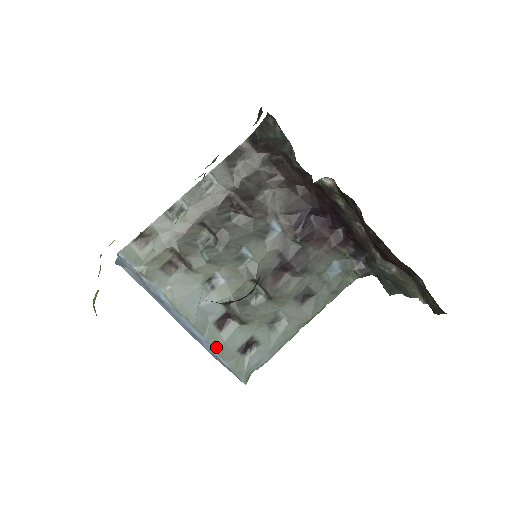
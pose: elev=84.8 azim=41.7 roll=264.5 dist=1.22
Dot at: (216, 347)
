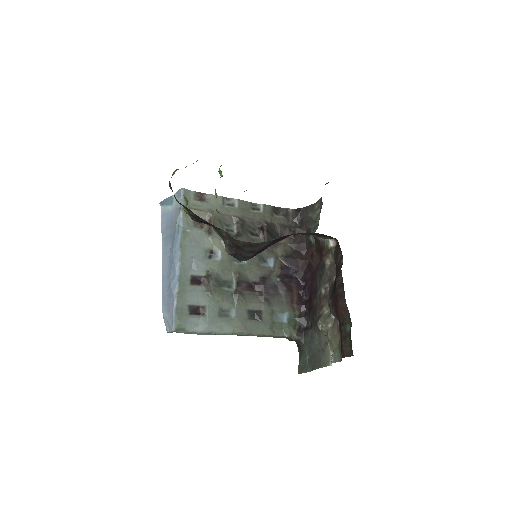
Dot at: (180, 289)
